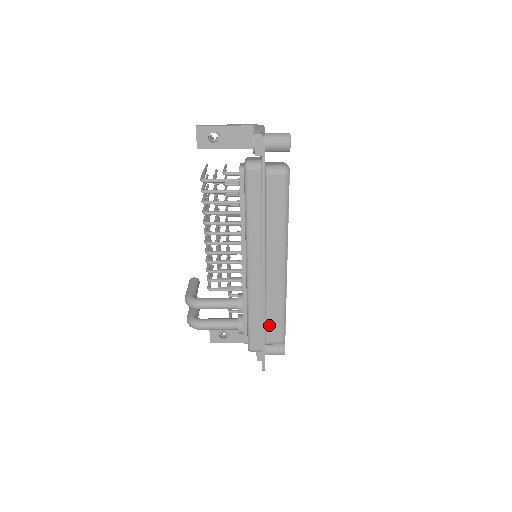
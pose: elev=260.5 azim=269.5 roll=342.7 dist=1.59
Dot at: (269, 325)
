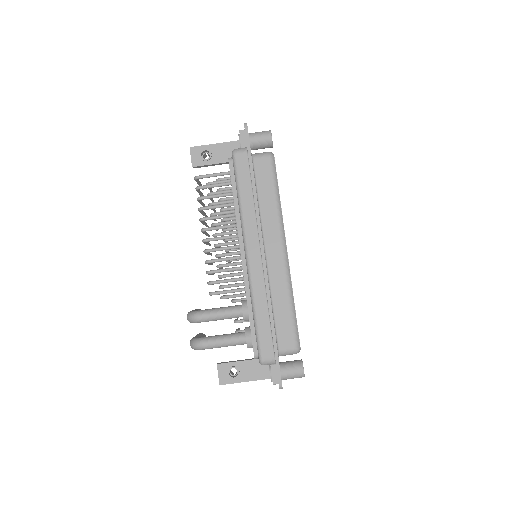
Dot at: (279, 326)
